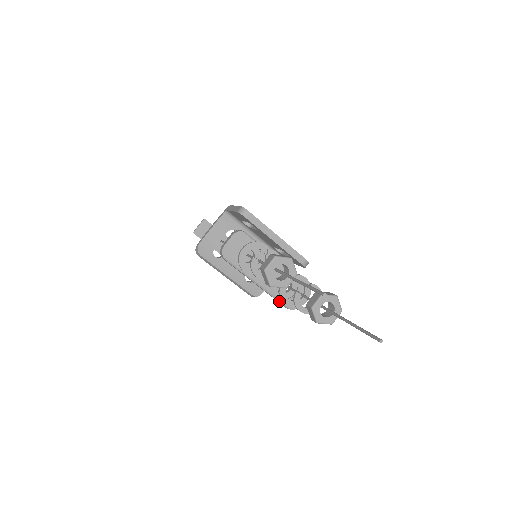
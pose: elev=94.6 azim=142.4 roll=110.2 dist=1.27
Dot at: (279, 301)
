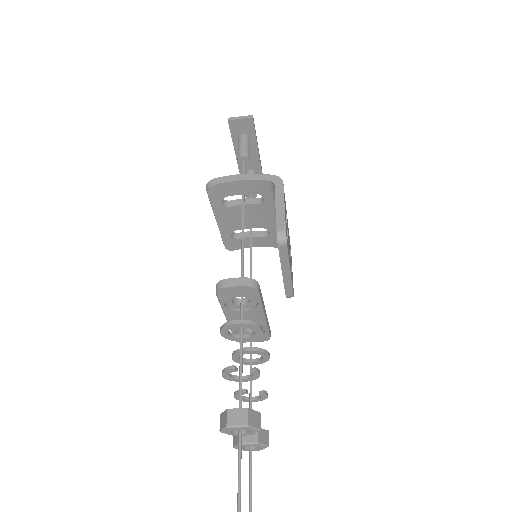
Dot at: occluded
